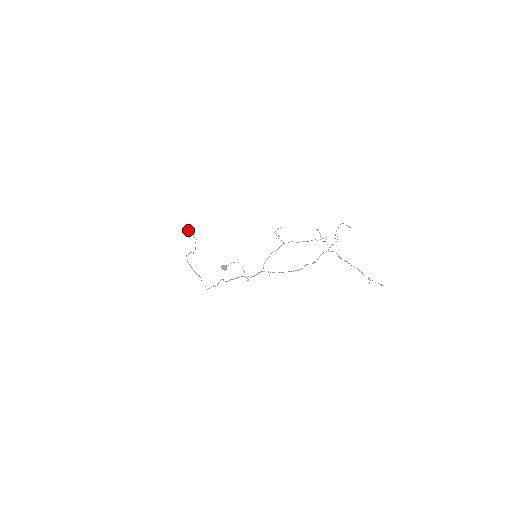
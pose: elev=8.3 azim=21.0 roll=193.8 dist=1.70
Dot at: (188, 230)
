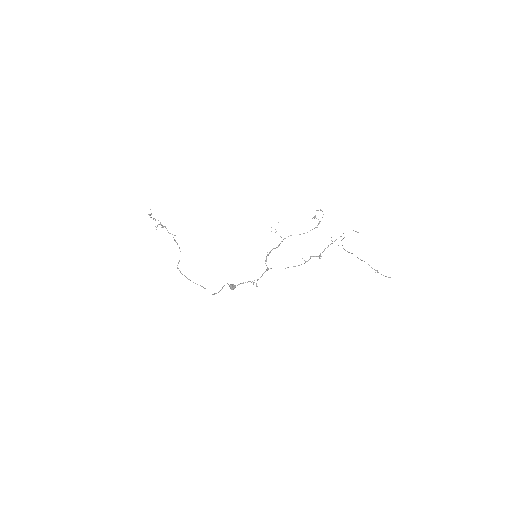
Dot at: occluded
